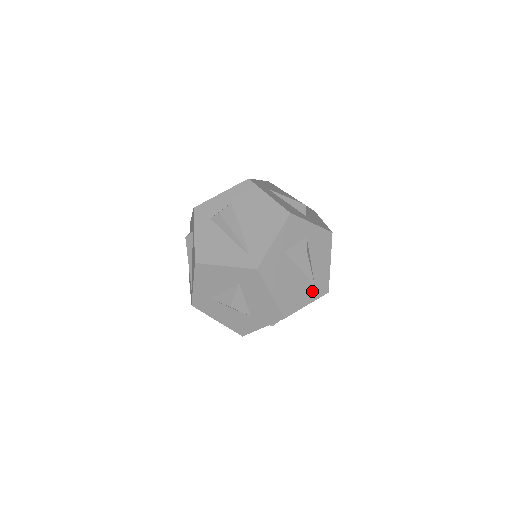
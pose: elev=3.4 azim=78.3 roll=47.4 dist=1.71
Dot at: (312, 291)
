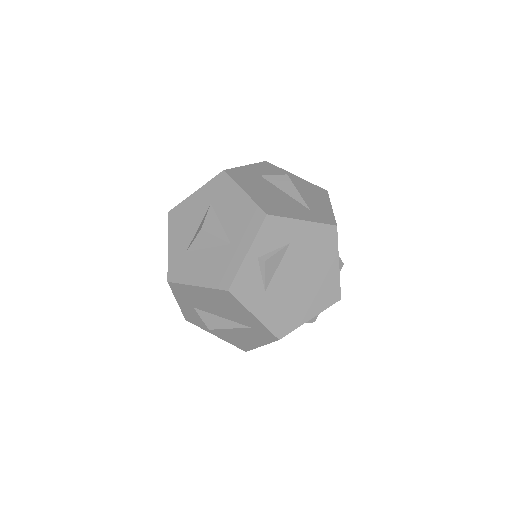
Dot at: (308, 214)
